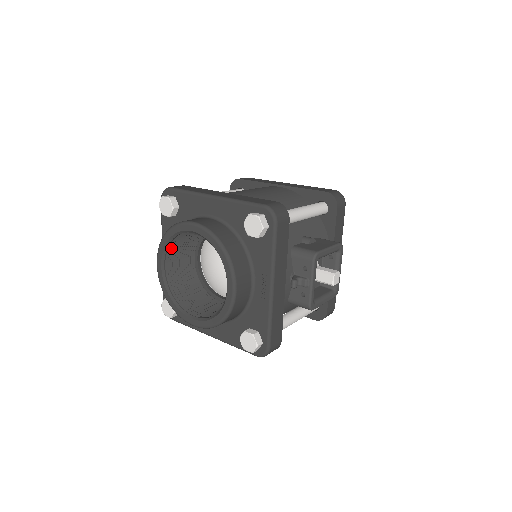
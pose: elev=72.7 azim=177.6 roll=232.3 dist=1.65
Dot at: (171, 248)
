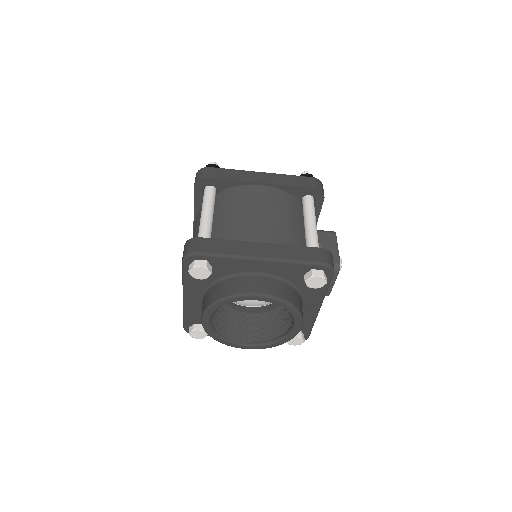
Dot at: occluded
